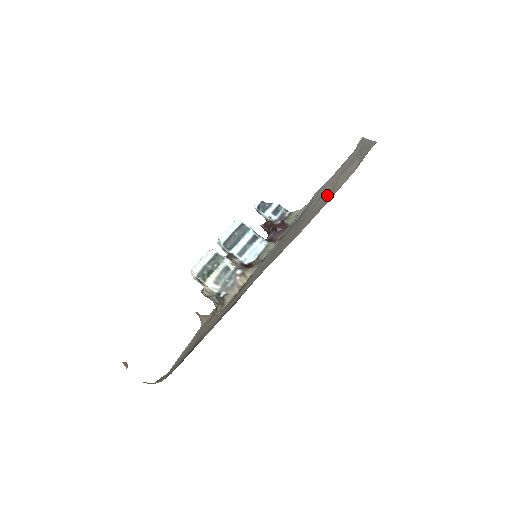
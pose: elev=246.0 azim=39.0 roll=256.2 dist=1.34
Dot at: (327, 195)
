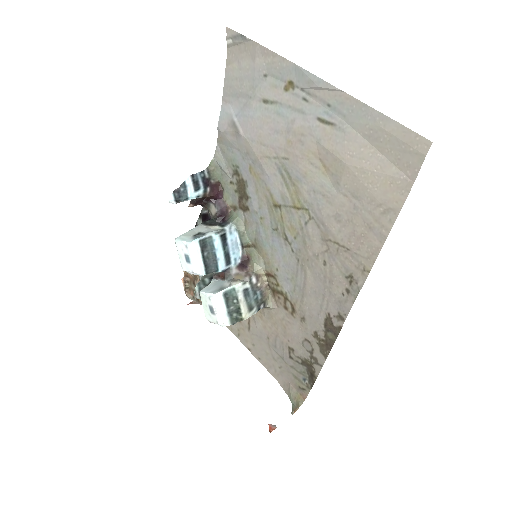
Dot at: (344, 189)
